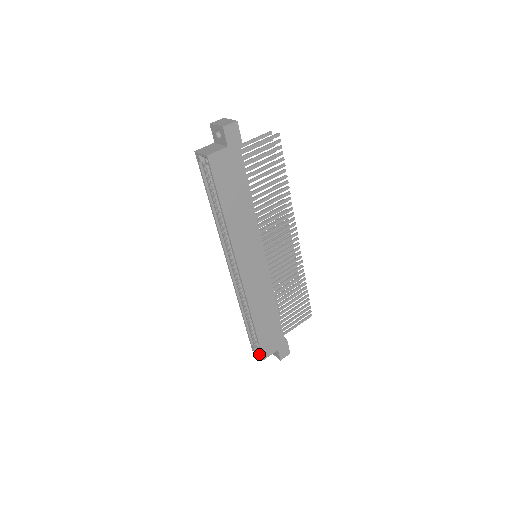
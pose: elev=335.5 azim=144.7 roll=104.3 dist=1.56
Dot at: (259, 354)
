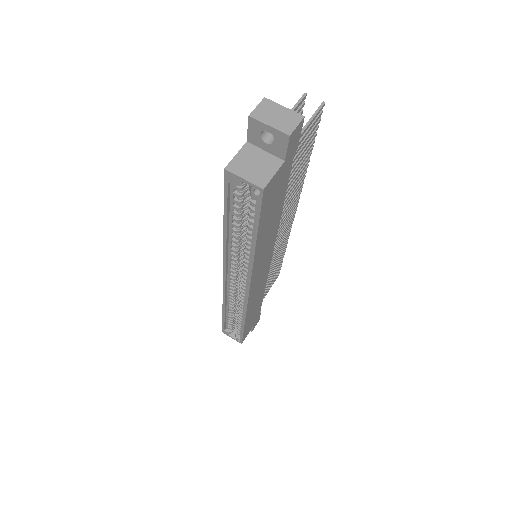
Dot at: (236, 339)
